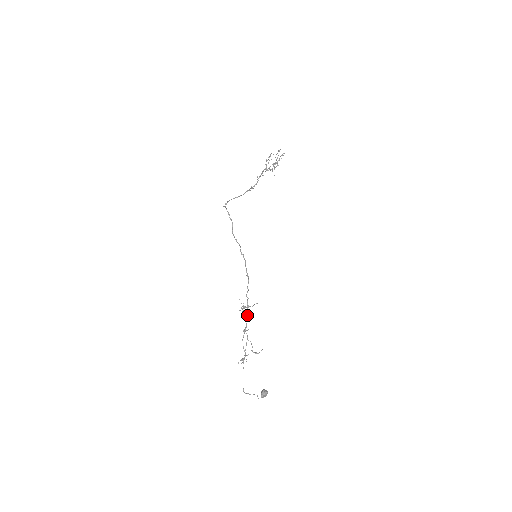
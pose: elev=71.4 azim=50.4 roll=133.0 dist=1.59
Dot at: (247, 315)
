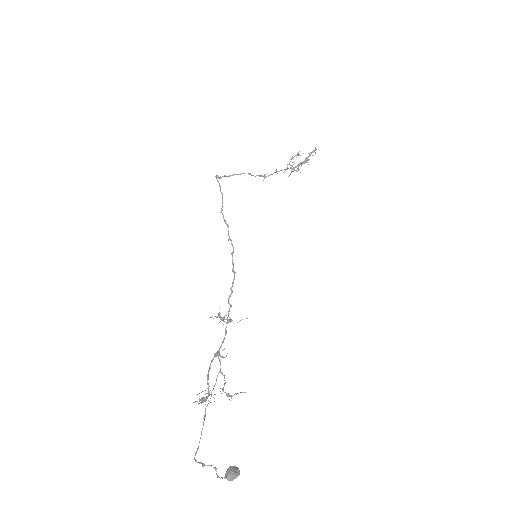
Dot at: (225, 331)
